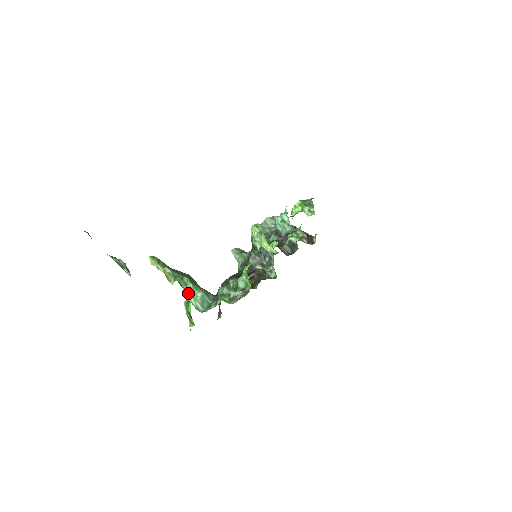
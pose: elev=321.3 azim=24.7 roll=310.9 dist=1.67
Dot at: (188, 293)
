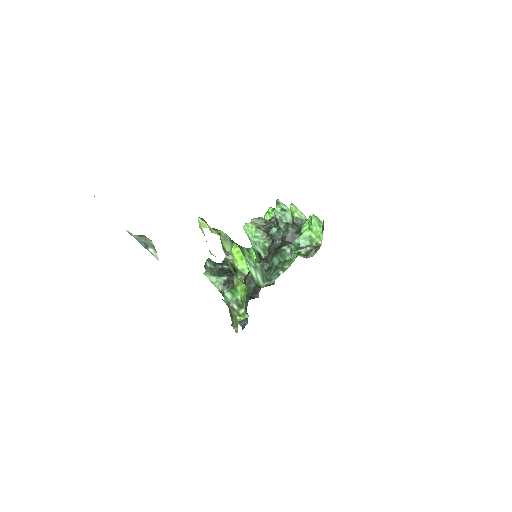
Dot at: (247, 262)
